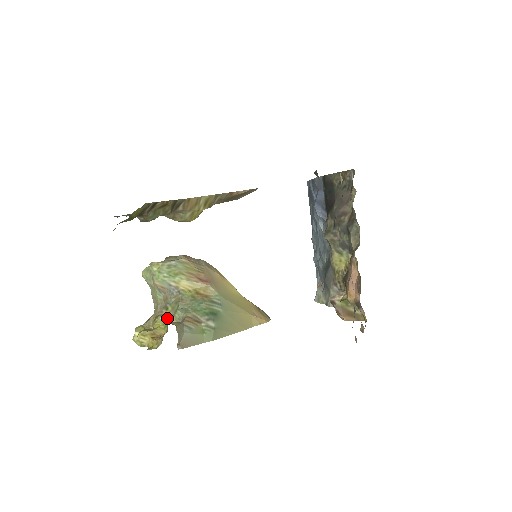
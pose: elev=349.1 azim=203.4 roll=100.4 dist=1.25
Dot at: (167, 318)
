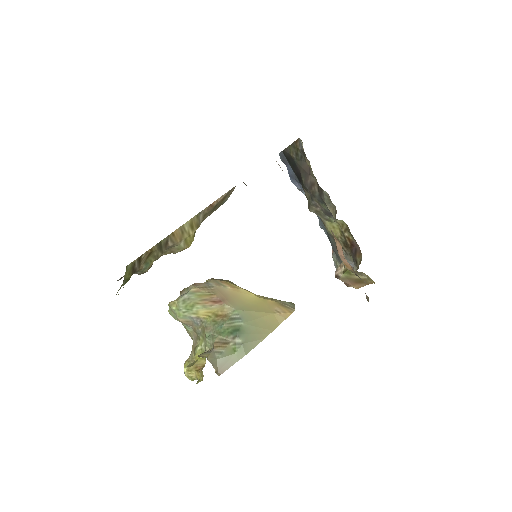
Dot at: (202, 348)
